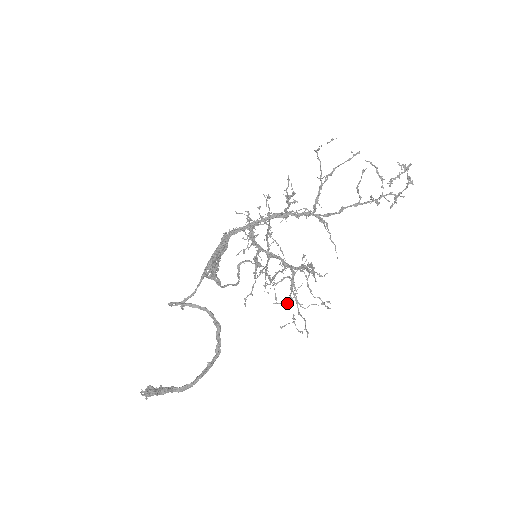
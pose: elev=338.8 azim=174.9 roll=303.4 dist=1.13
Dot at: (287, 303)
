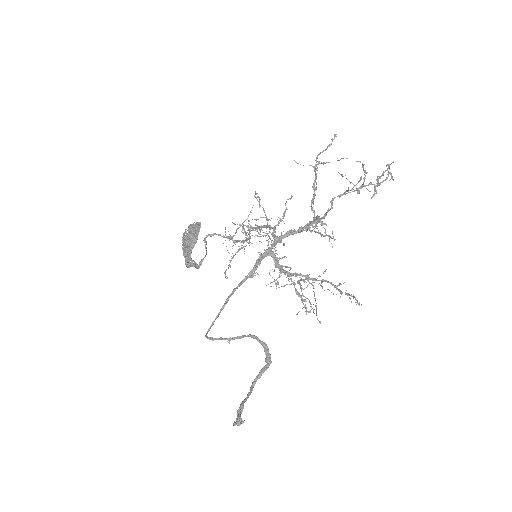
Dot at: occluded
